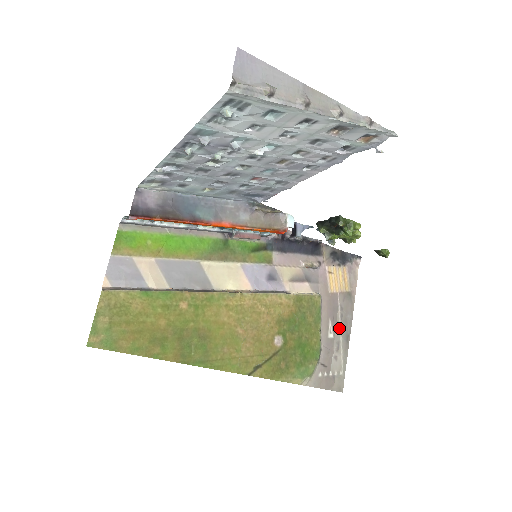
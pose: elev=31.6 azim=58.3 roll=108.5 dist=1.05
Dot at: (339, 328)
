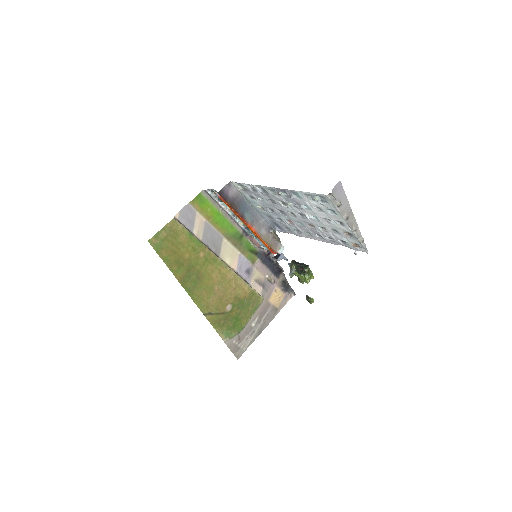
Dot at: (259, 324)
